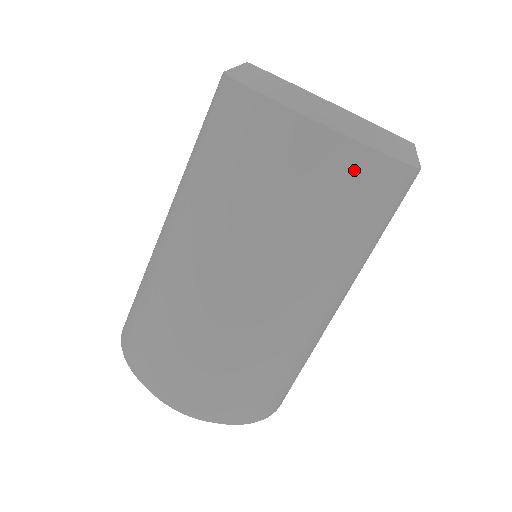
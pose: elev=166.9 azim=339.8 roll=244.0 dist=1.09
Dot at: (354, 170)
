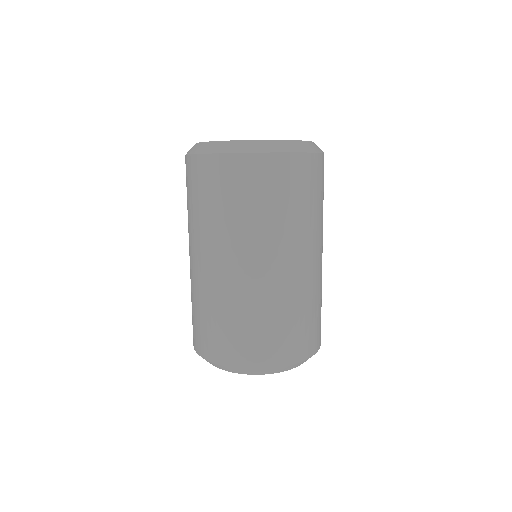
Dot at: (210, 169)
